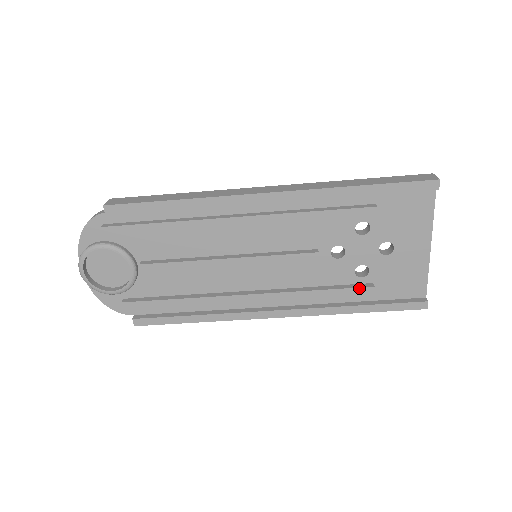
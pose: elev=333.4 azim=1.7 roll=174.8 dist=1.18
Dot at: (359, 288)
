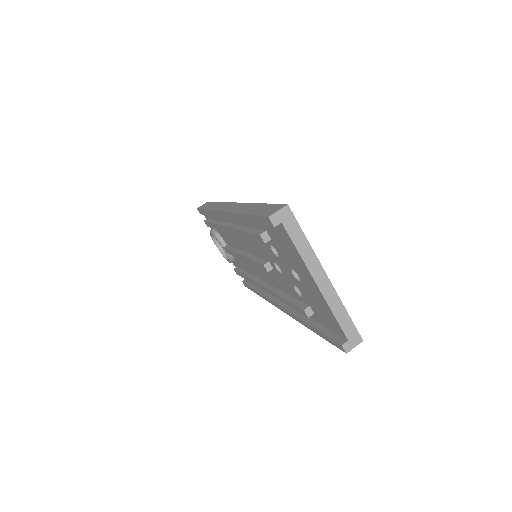
Dot at: (298, 307)
